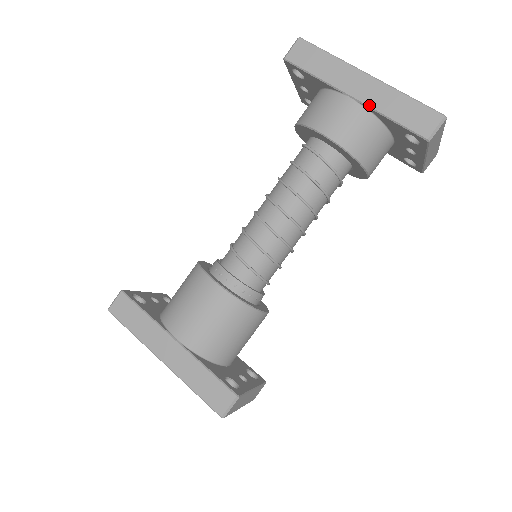
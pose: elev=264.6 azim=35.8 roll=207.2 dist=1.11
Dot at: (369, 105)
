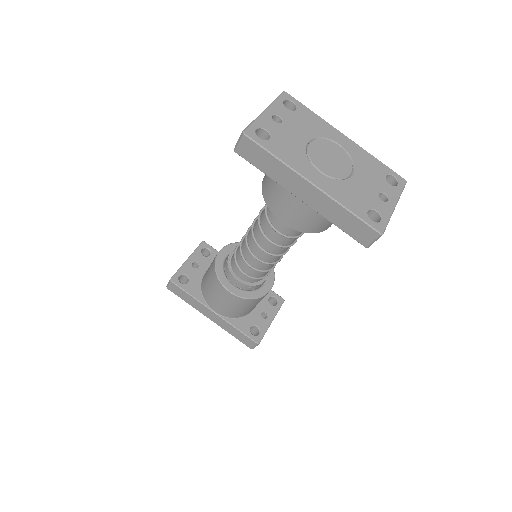
Dot at: (316, 211)
